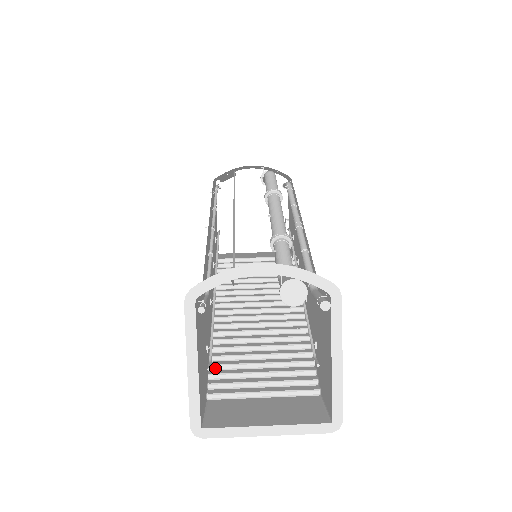
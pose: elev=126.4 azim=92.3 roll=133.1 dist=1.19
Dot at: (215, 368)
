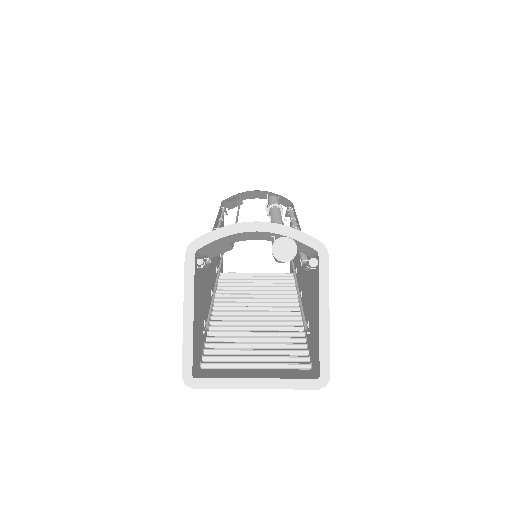
Dot at: (211, 346)
